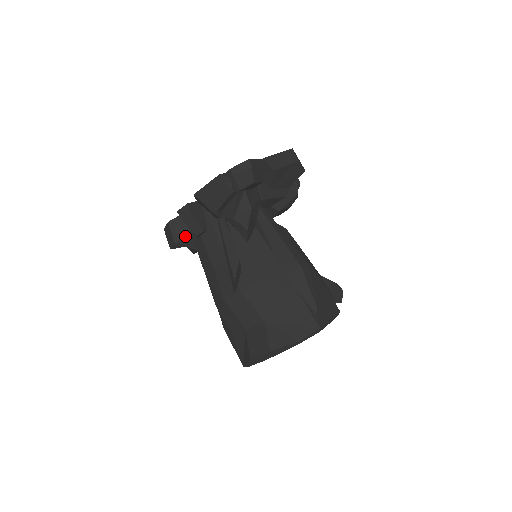
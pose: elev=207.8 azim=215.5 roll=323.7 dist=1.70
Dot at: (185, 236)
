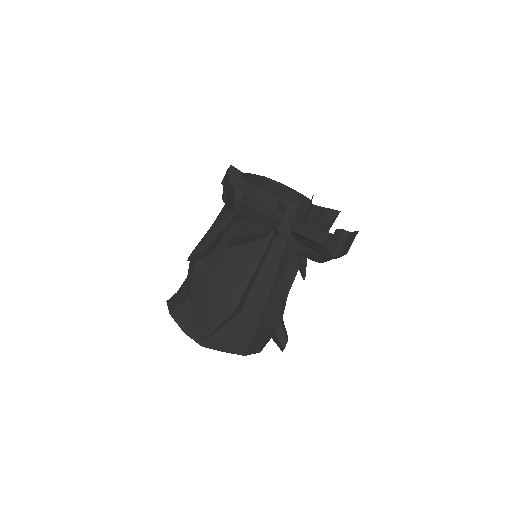
Dot at: occluded
